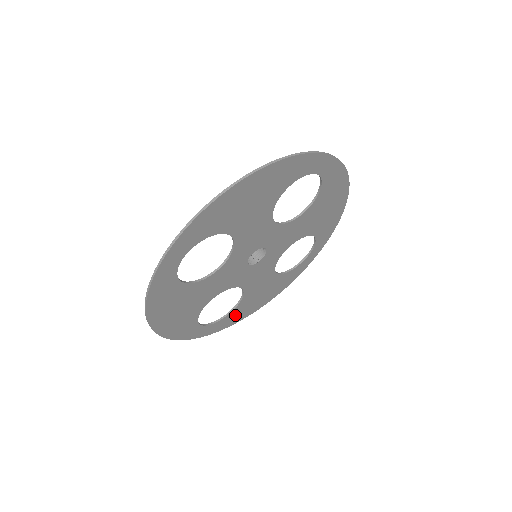
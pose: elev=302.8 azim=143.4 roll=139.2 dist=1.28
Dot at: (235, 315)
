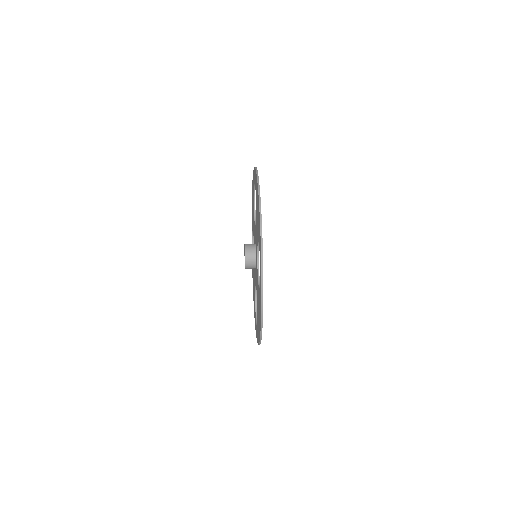
Dot at: occluded
